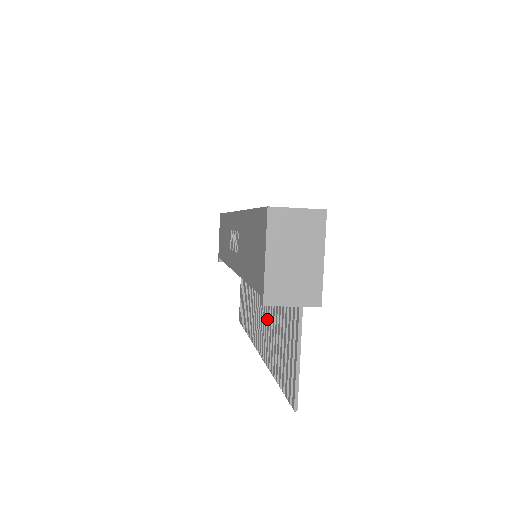
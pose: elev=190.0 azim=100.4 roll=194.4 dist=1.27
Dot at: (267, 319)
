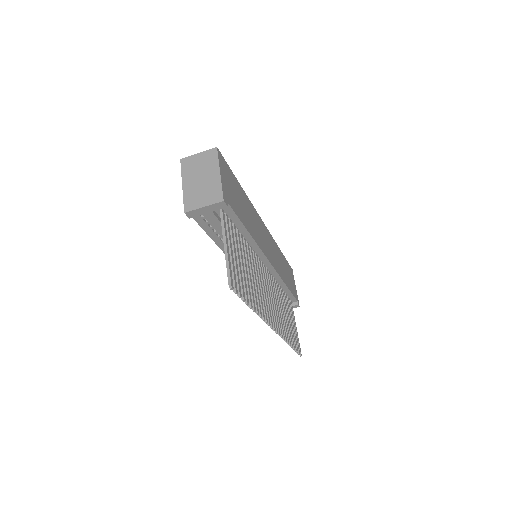
Dot at: occluded
